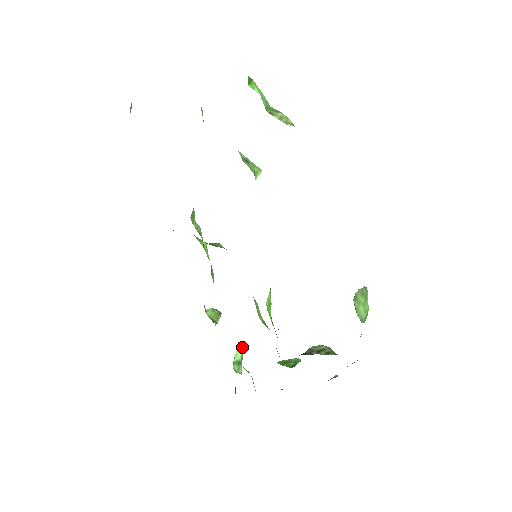
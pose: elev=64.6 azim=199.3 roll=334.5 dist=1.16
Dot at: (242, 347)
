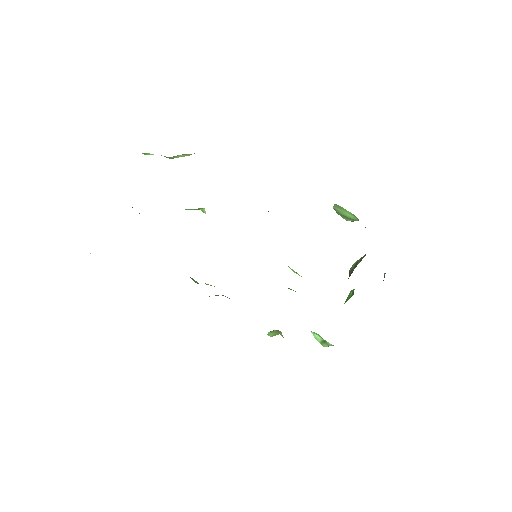
Dot at: (315, 333)
